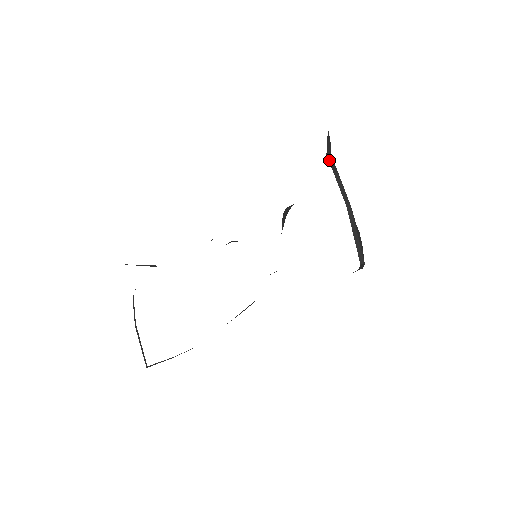
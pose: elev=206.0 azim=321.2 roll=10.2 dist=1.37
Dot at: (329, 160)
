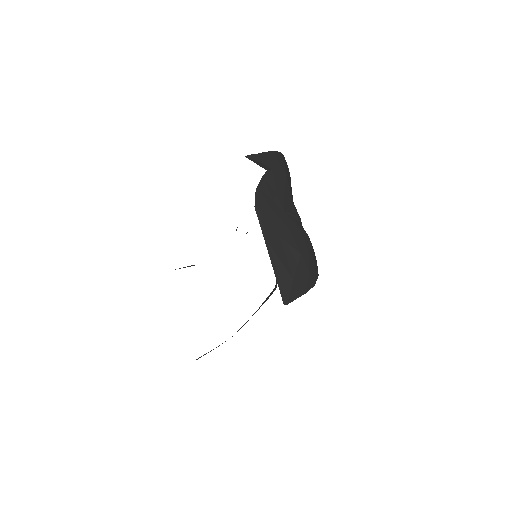
Dot at: (257, 186)
